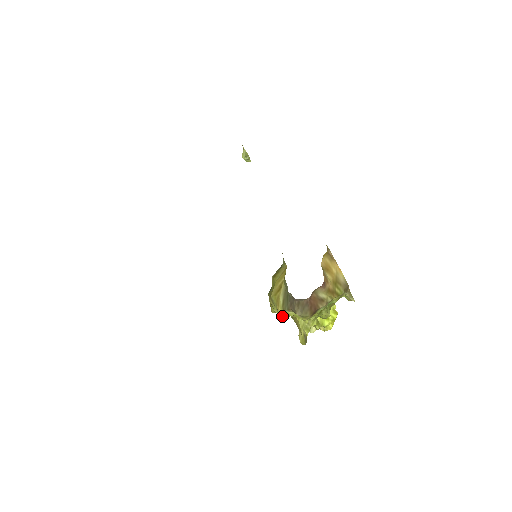
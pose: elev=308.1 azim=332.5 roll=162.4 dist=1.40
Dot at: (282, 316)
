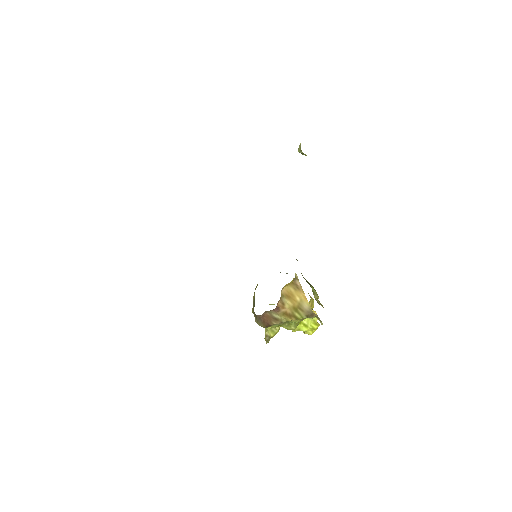
Dot at: occluded
